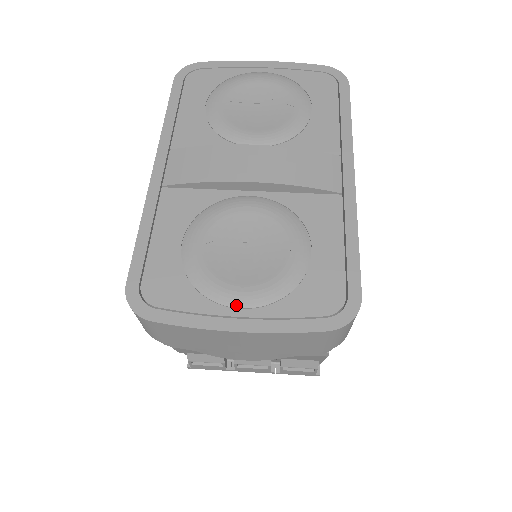
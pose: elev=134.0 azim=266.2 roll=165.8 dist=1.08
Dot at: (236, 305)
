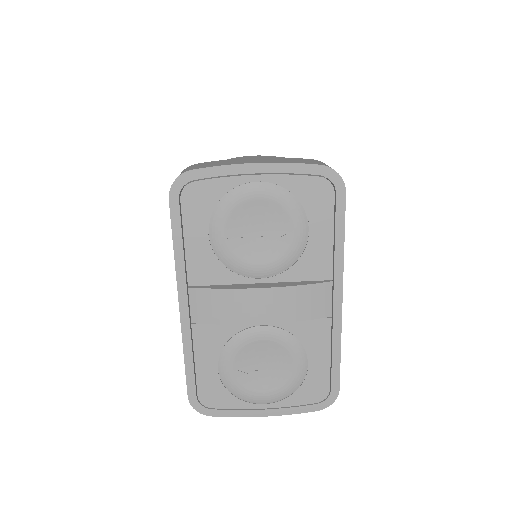
Dot at: (261, 403)
